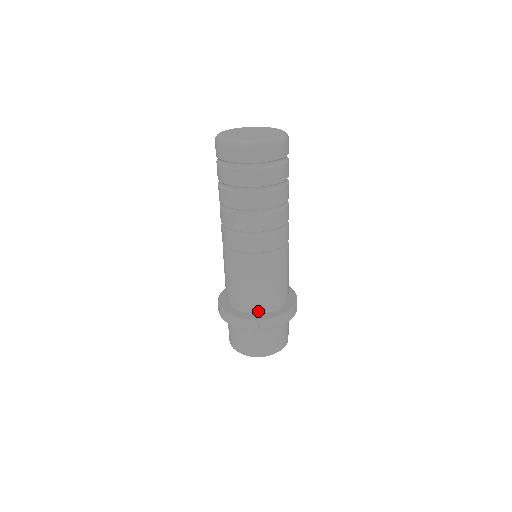
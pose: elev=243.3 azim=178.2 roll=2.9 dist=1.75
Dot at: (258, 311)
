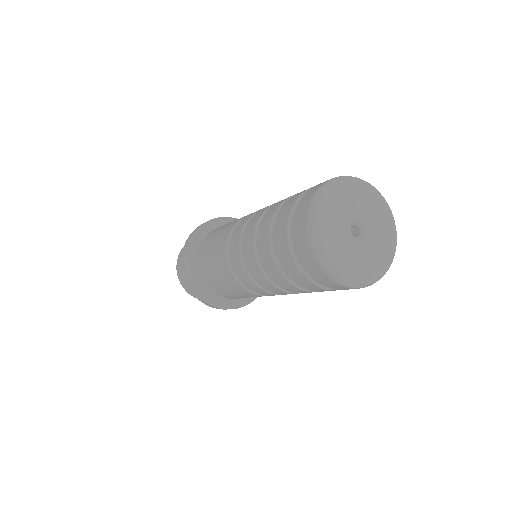
Dot at: occluded
